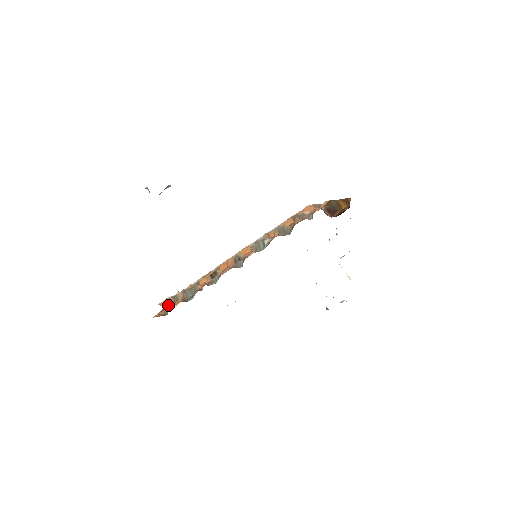
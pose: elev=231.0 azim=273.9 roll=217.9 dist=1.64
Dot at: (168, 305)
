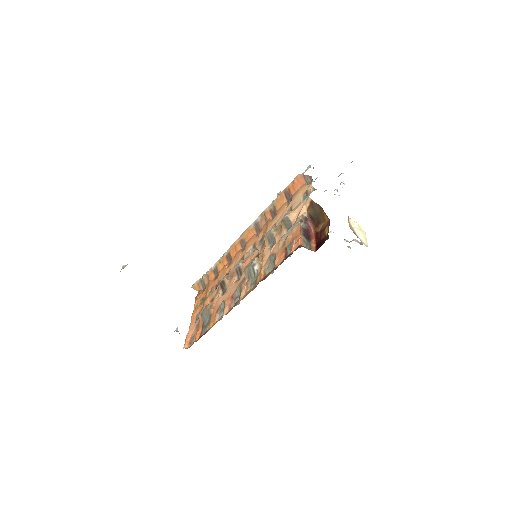
Dot at: (198, 296)
